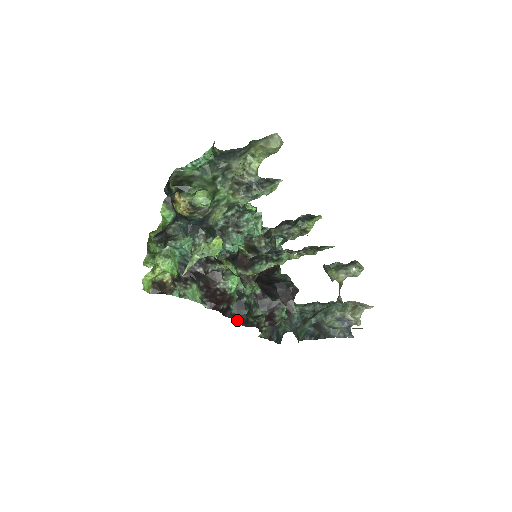
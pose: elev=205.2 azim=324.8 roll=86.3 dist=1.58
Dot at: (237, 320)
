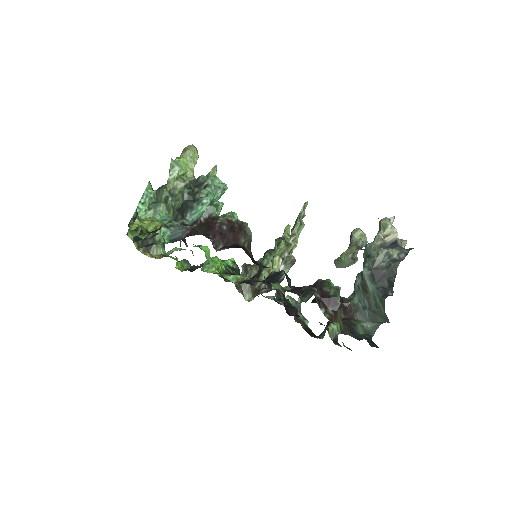
Dot at: occluded
